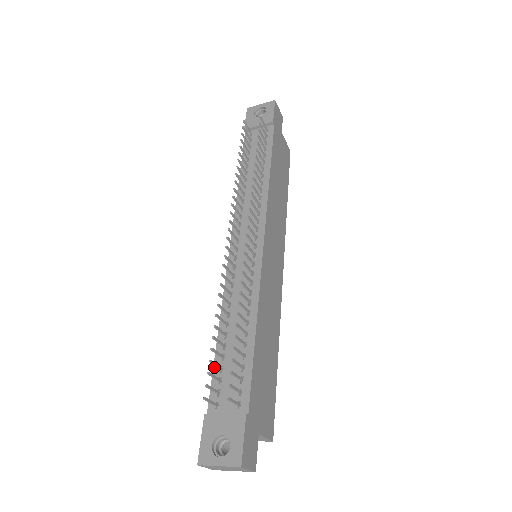
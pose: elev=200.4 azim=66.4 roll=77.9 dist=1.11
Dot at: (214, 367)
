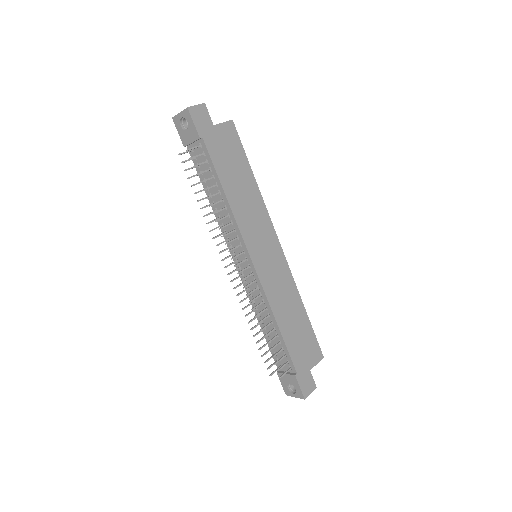
Dot at: (268, 346)
